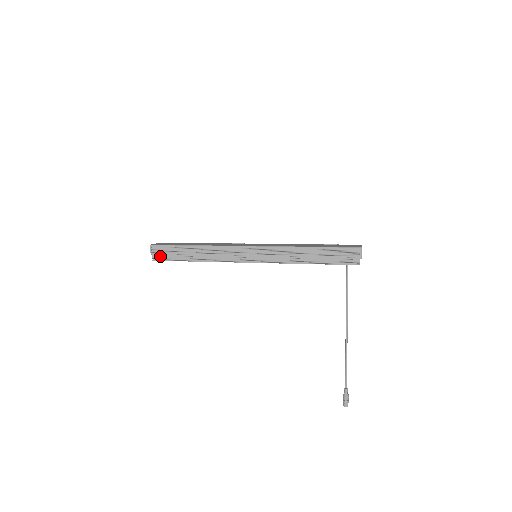
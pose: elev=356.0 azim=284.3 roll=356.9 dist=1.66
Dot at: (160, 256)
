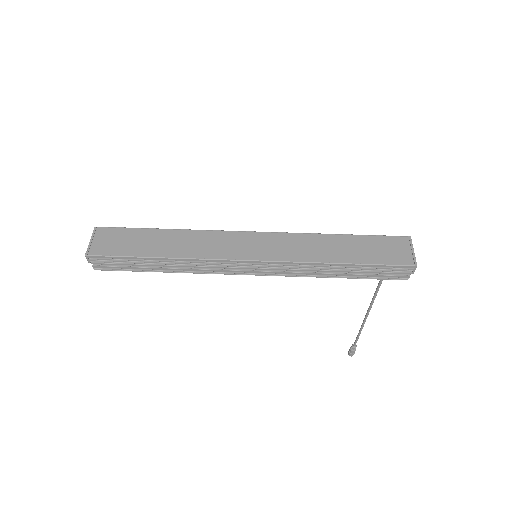
Dot at: (106, 266)
